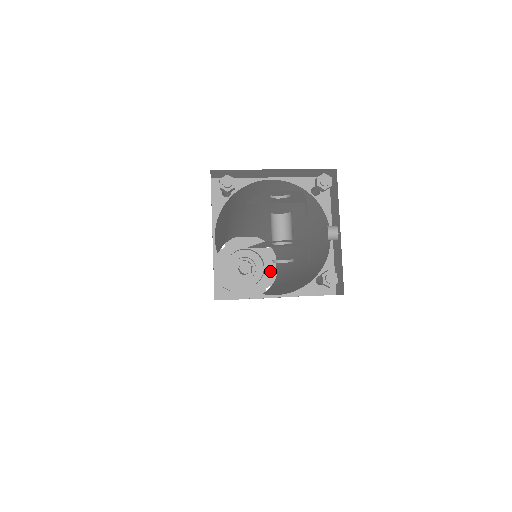
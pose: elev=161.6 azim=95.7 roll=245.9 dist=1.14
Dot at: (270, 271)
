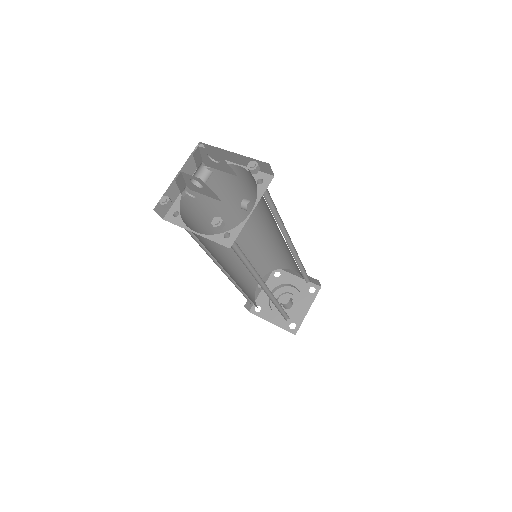
Dot at: (302, 311)
